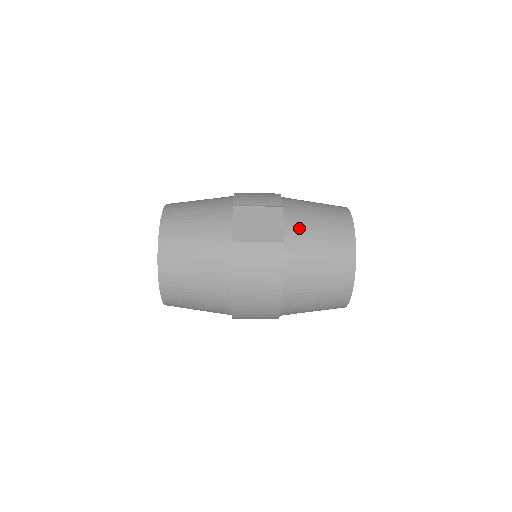
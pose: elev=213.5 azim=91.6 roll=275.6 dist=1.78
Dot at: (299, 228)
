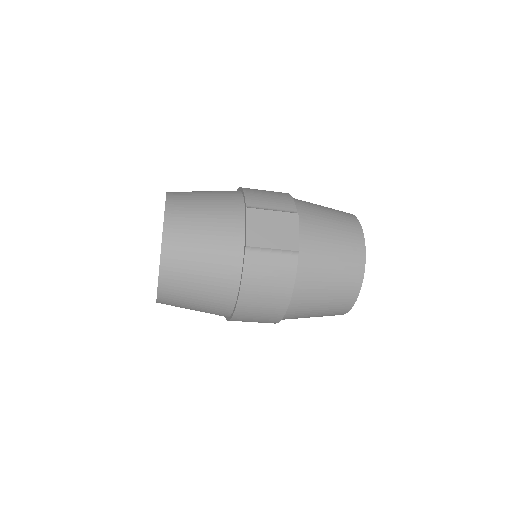
Dot at: (313, 238)
